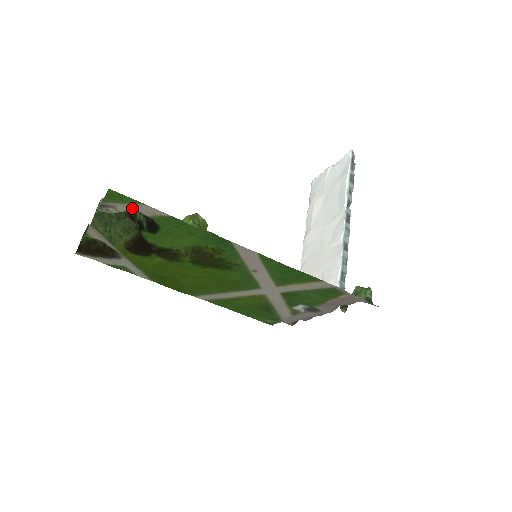
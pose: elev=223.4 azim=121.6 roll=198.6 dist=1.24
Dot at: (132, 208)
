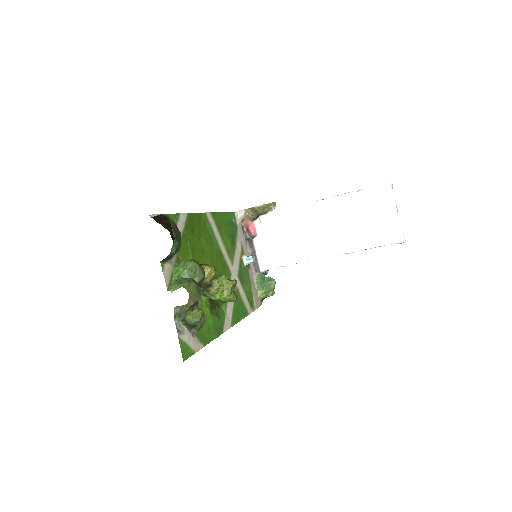
Dot at: (191, 338)
